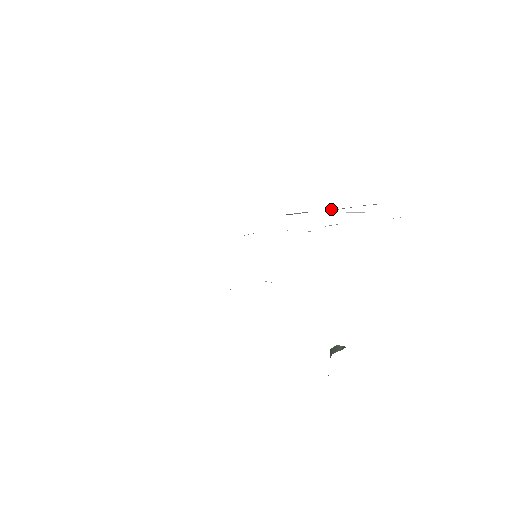
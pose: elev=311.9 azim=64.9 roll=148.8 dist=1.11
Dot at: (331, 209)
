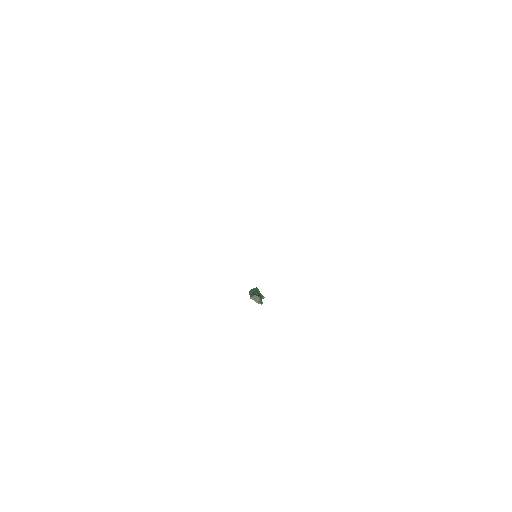
Dot at: occluded
